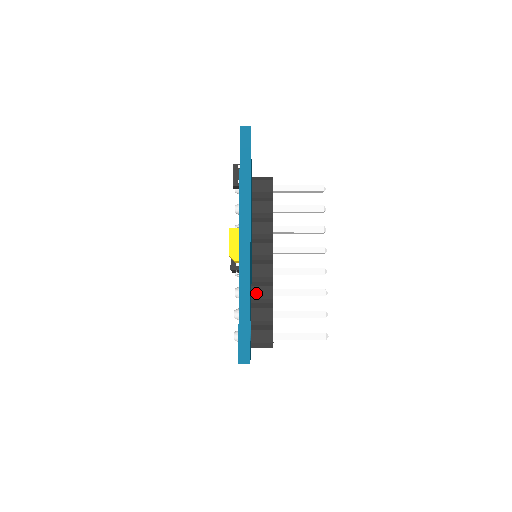
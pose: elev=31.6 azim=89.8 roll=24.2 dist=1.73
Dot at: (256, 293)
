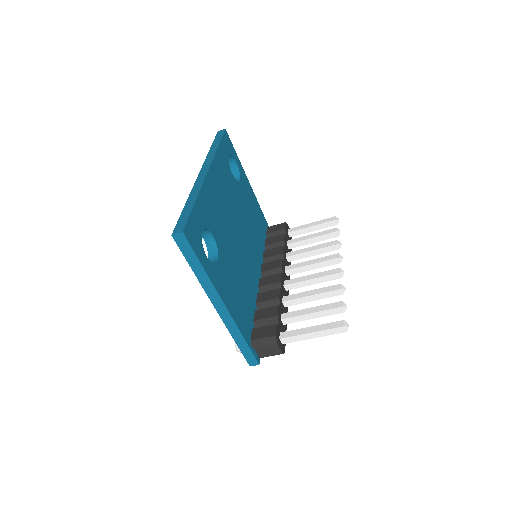
Dot at: (261, 298)
